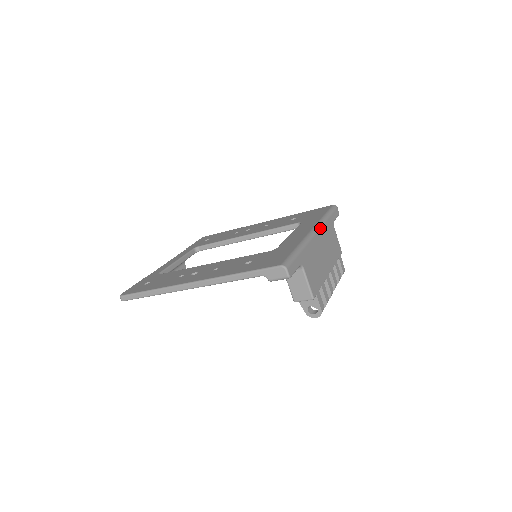
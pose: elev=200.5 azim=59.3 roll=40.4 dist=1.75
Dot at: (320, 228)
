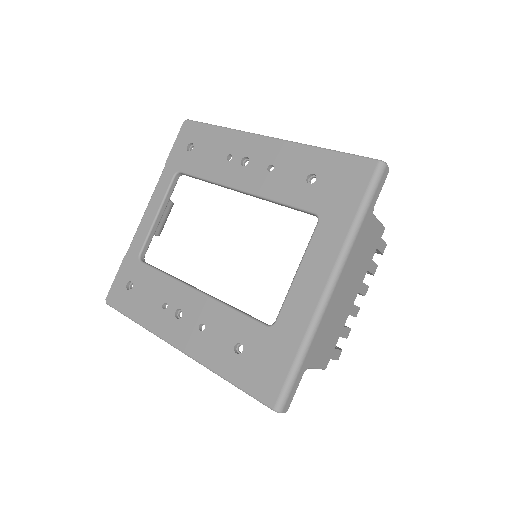
Dot at: (342, 268)
